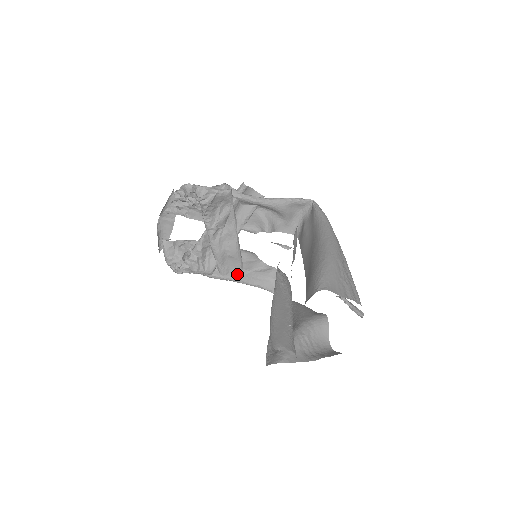
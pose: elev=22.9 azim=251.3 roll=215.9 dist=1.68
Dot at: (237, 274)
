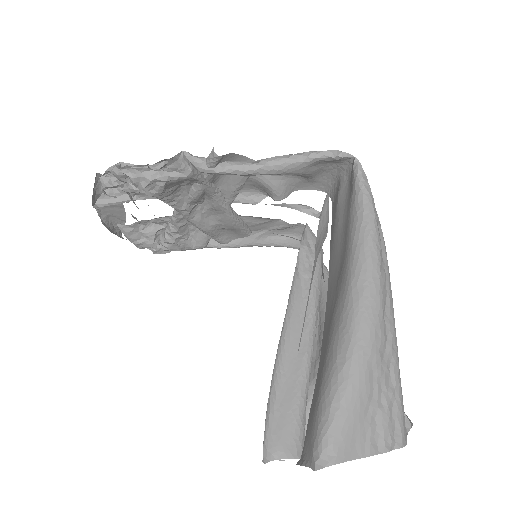
Dot at: (244, 239)
